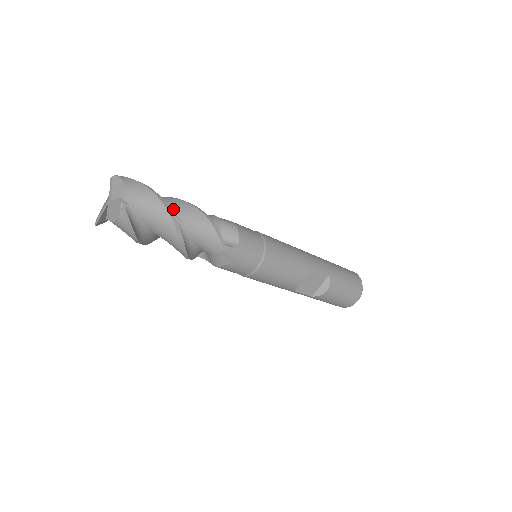
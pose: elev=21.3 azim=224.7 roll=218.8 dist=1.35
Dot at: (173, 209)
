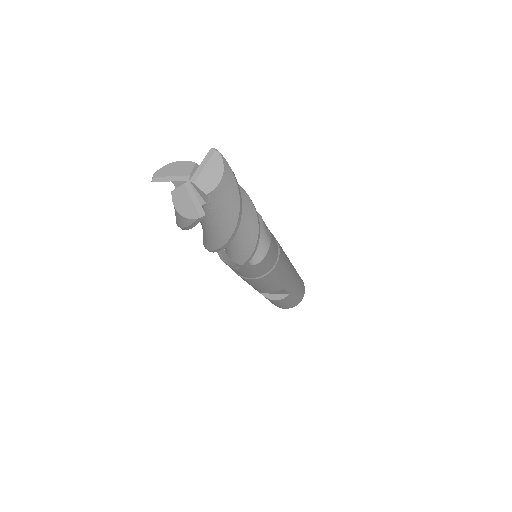
Dot at: occluded
